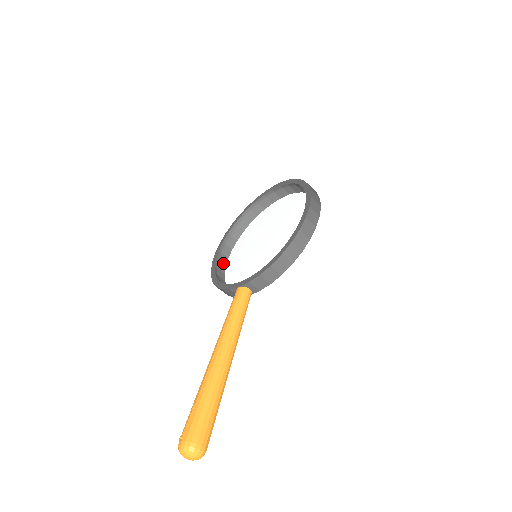
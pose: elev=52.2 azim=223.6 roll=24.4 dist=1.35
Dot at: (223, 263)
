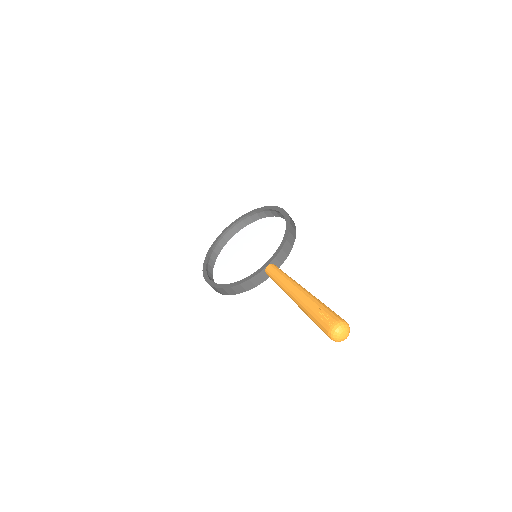
Dot at: (227, 276)
